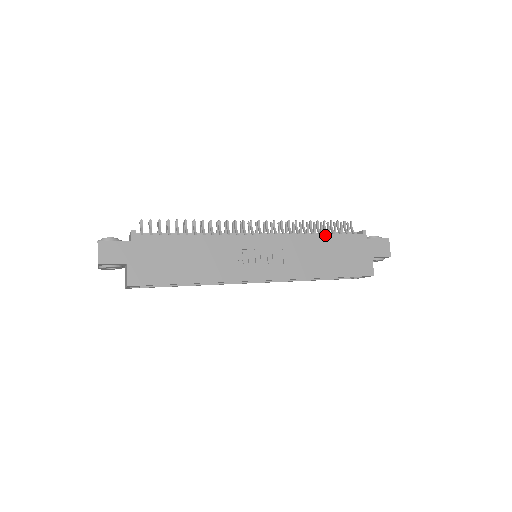
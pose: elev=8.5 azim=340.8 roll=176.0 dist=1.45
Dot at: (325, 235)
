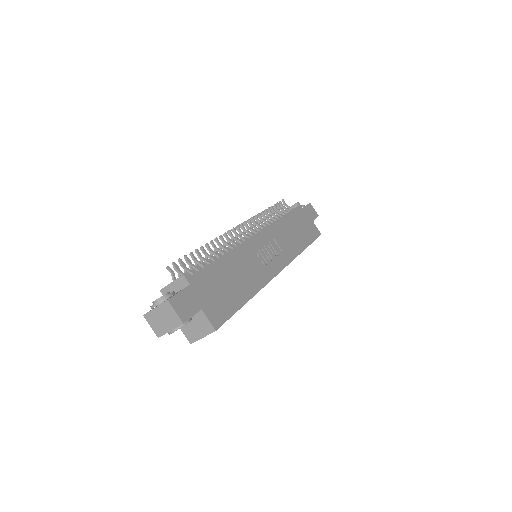
Dot at: (285, 215)
